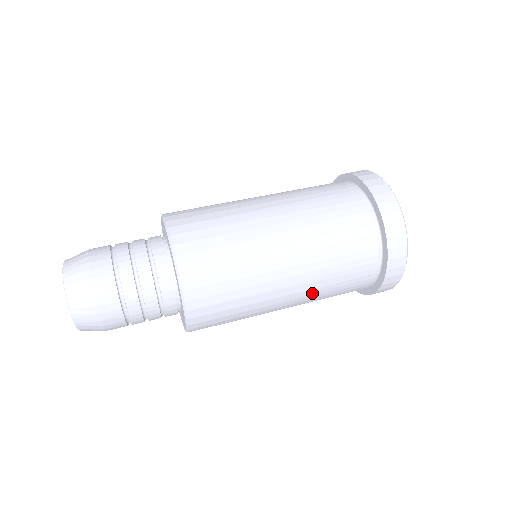
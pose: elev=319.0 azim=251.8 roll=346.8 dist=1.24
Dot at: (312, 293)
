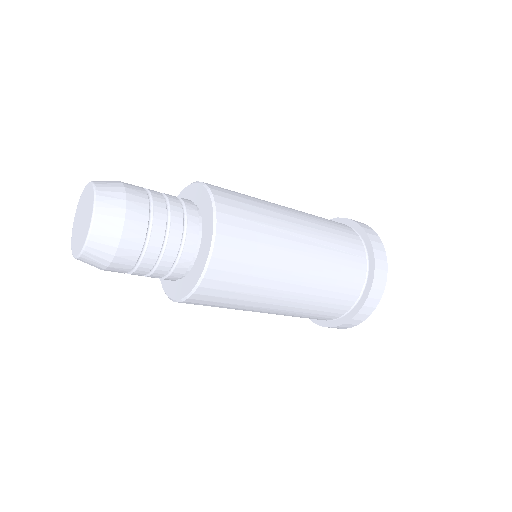
Dot at: (320, 254)
